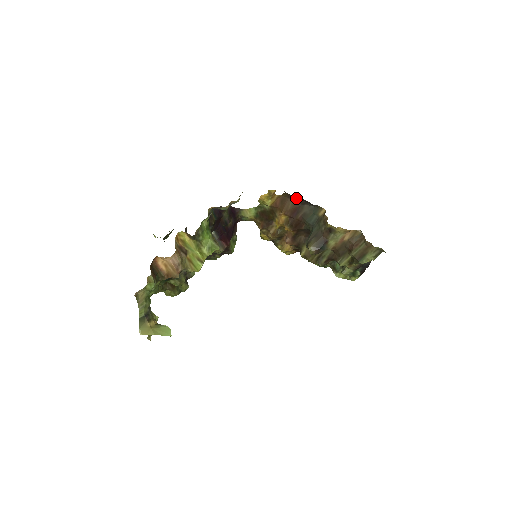
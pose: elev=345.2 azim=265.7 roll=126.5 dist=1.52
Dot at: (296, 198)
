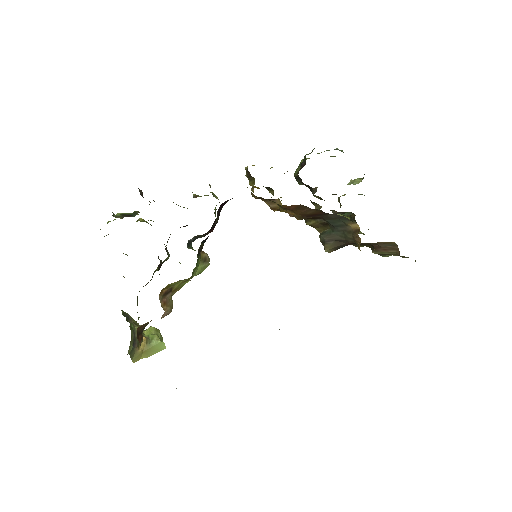
Dot at: (321, 210)
